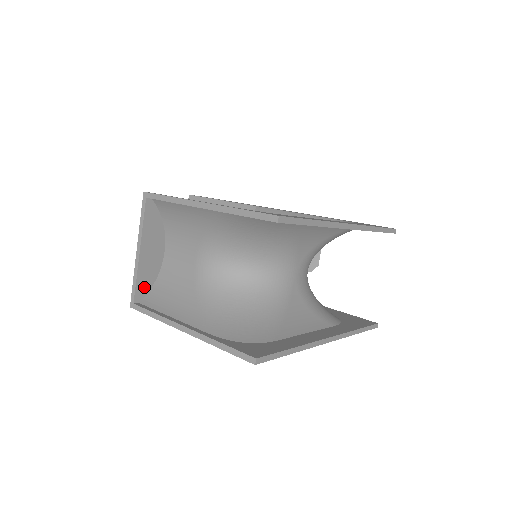
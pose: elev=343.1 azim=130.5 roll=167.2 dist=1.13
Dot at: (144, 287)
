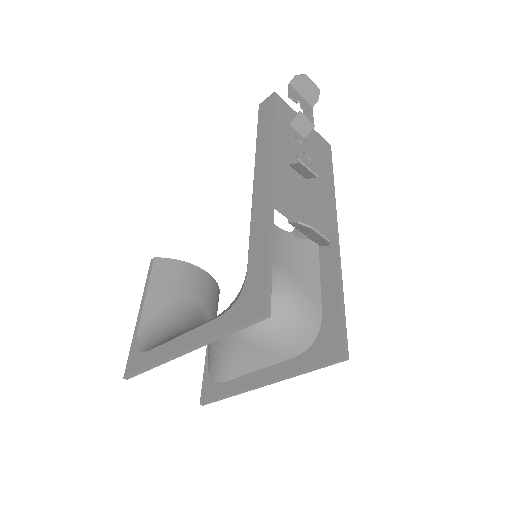
Dot at: occluded
